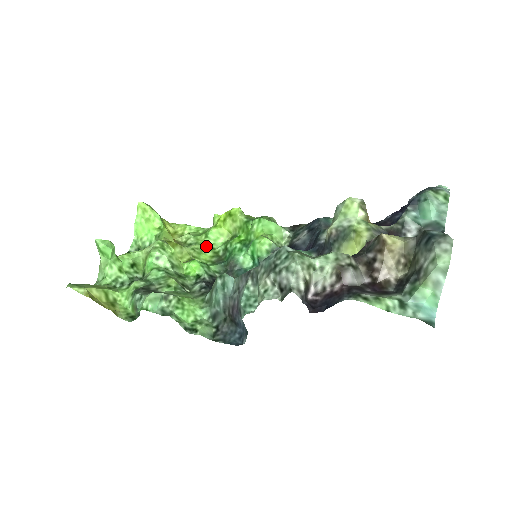
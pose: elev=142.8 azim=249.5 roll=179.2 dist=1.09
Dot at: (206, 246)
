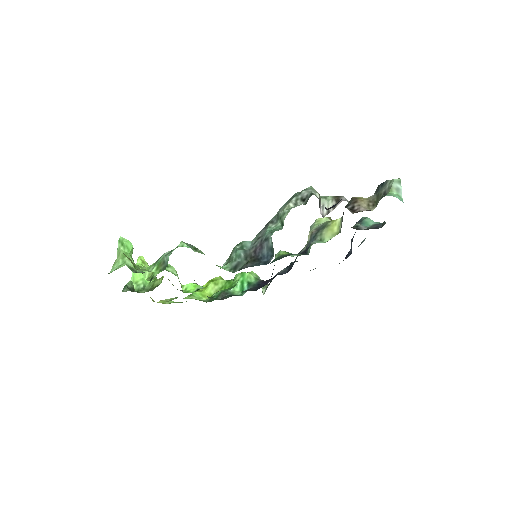
Dot at: (192, 298)
